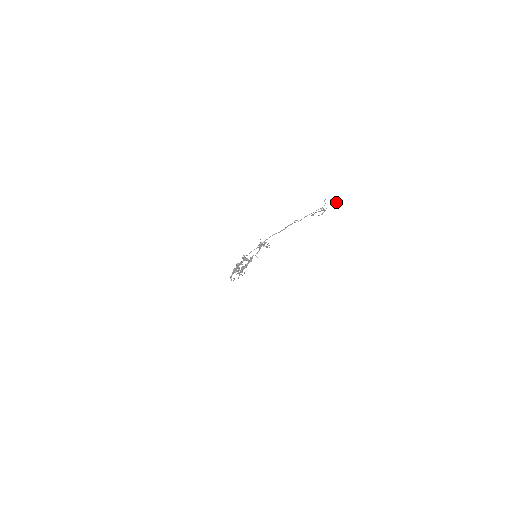
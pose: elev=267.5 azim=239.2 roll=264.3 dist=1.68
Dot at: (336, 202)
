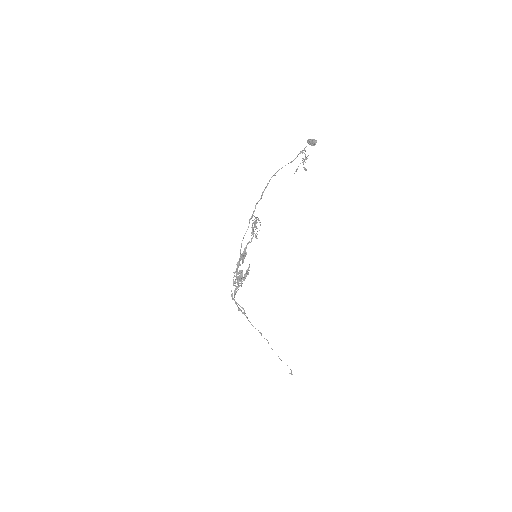
Dot at: (313, 139)
